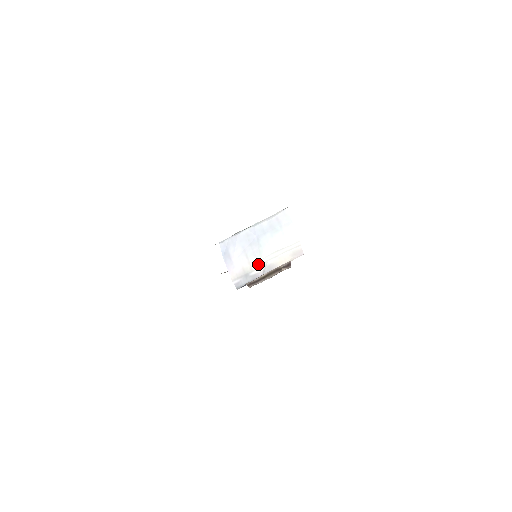
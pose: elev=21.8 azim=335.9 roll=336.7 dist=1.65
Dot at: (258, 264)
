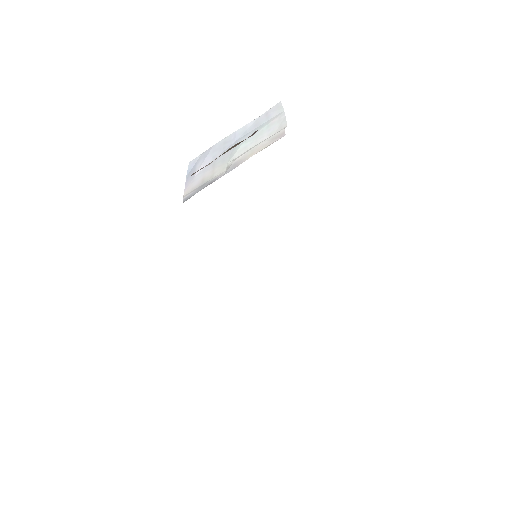
Dot at: (223, 168)
